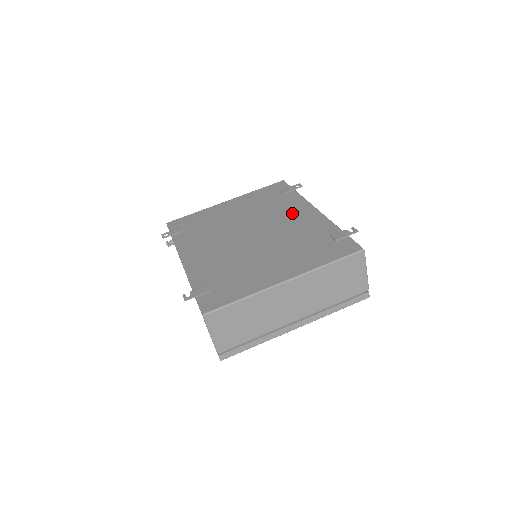
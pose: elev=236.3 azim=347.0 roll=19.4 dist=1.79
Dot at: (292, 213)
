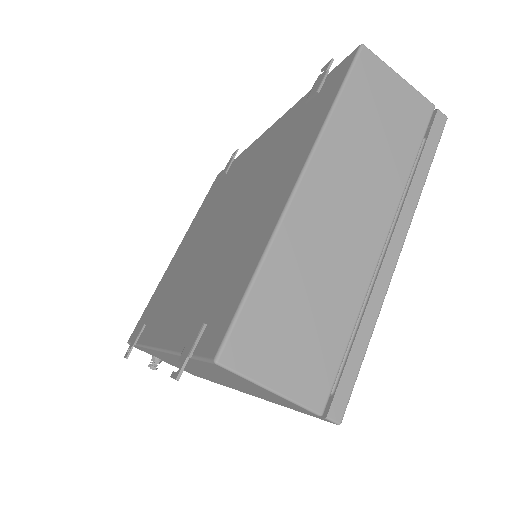
Dot at: (245, 164)
